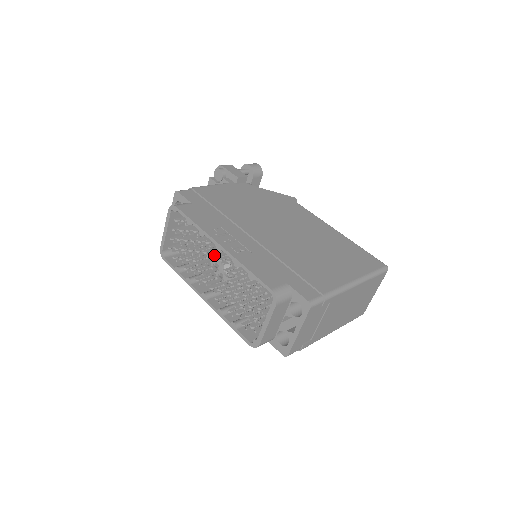
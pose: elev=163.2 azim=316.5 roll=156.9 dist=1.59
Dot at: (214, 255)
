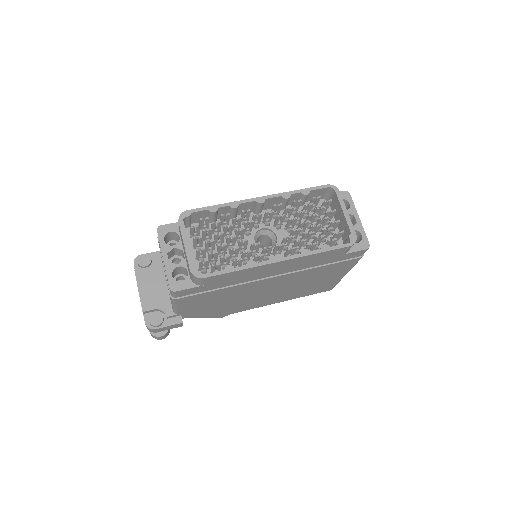
Dot at: occluded
